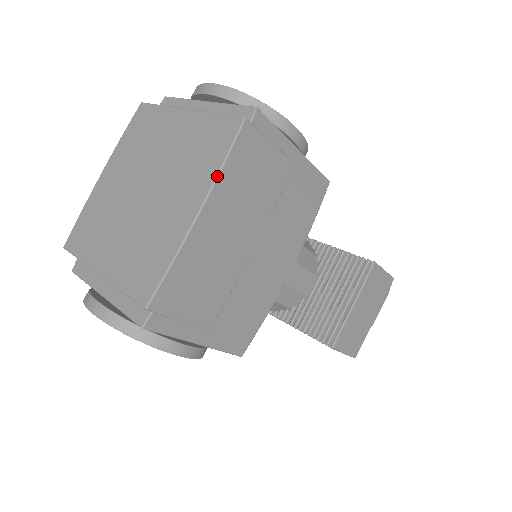
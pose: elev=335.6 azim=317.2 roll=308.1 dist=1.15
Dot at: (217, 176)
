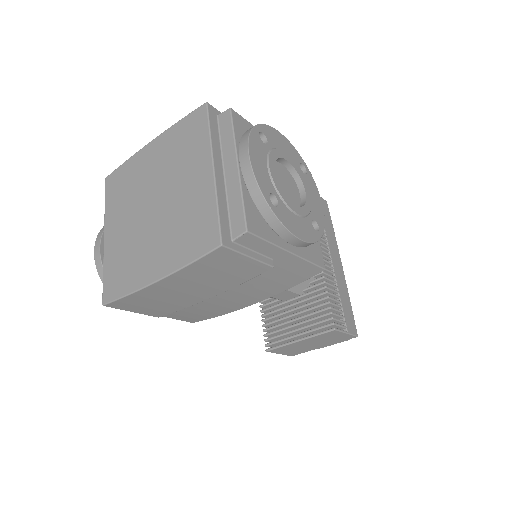
Dot at: (179, 269)
